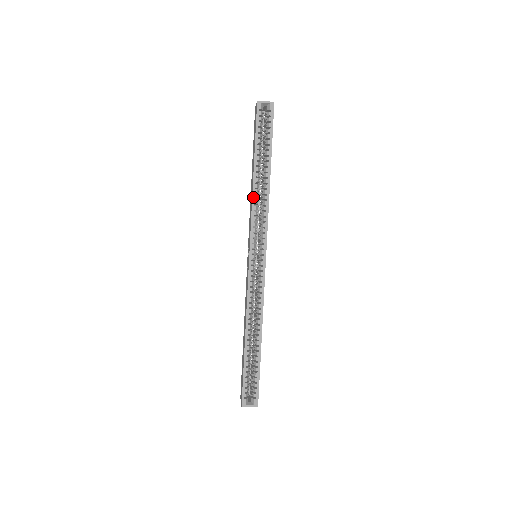
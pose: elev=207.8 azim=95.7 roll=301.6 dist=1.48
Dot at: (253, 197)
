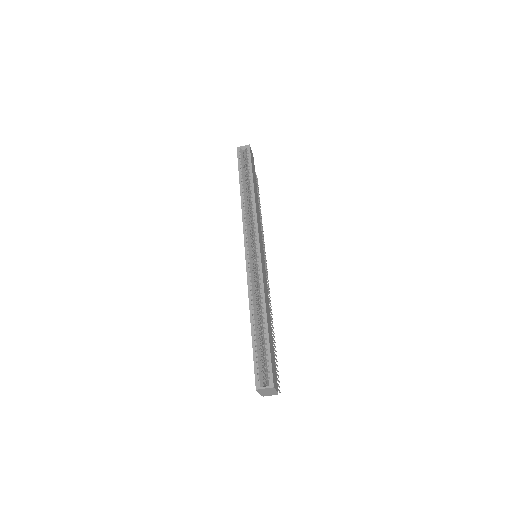
Dot at: (242, 205)
